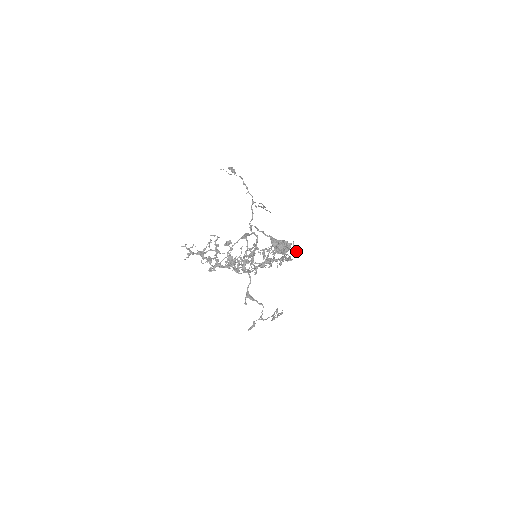
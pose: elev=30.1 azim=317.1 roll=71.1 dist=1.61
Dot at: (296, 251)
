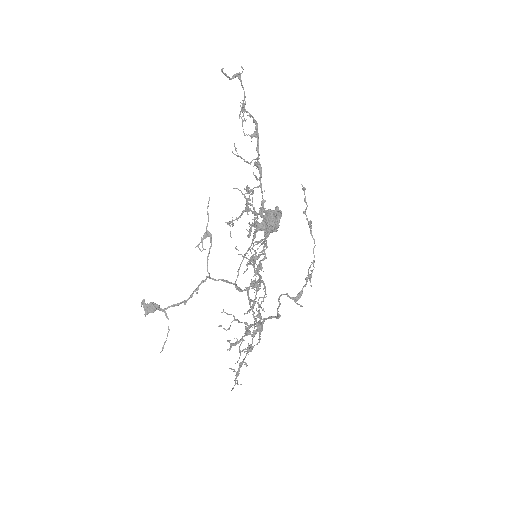
Dot at: (238, 75)
